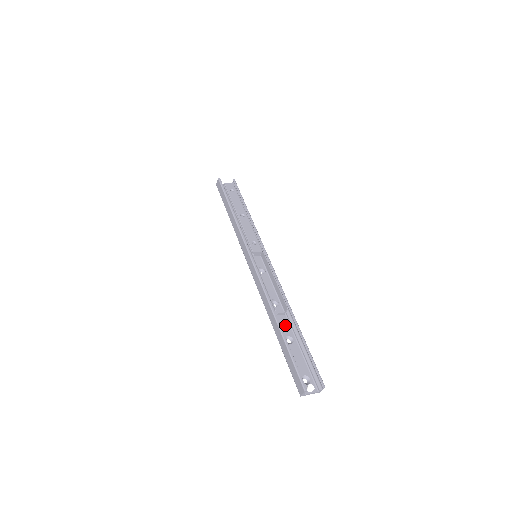
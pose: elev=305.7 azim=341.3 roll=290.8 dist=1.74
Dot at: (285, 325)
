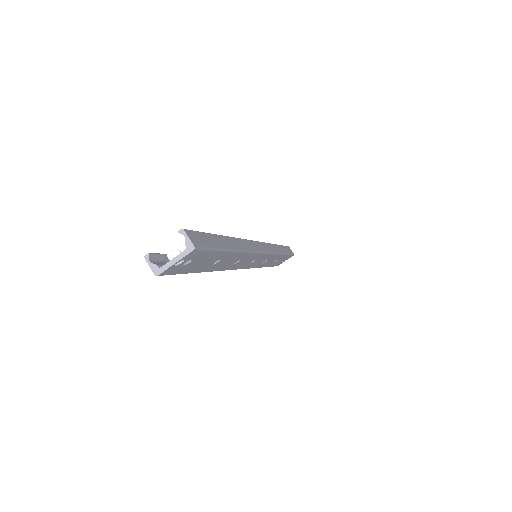
Dot at: occluded
